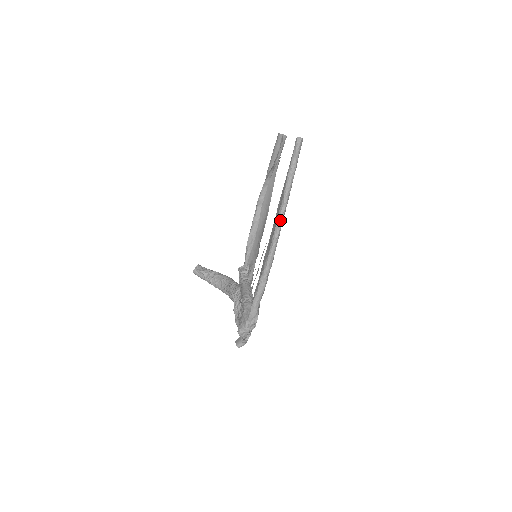
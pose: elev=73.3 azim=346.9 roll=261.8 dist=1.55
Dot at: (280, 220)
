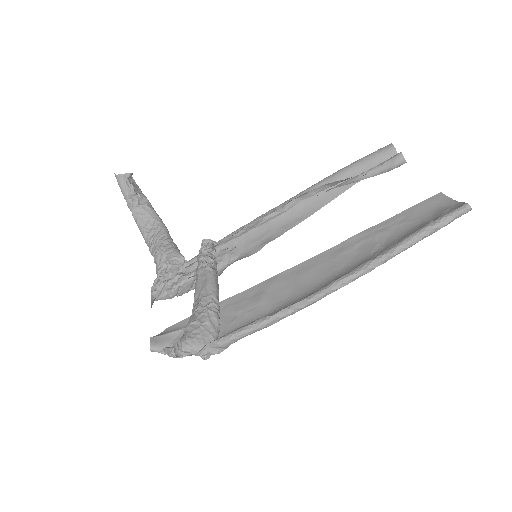
Dot at: (364, 273)
